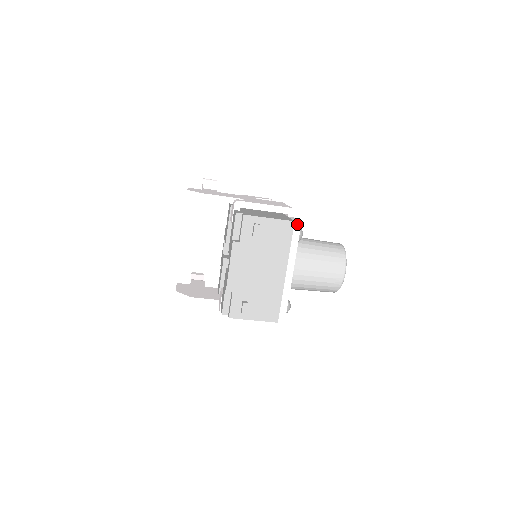
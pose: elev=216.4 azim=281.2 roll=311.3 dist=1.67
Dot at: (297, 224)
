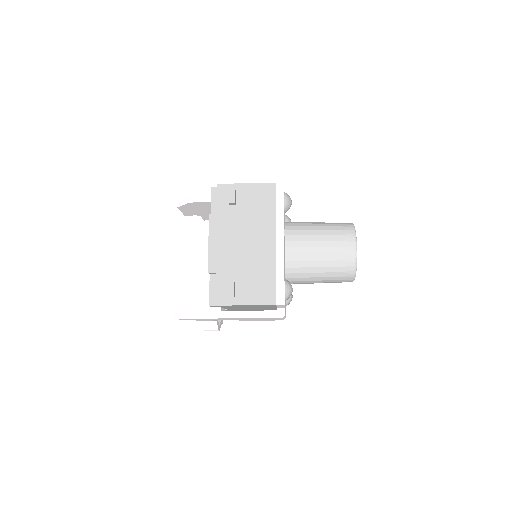
Dot at: (279, 185)
